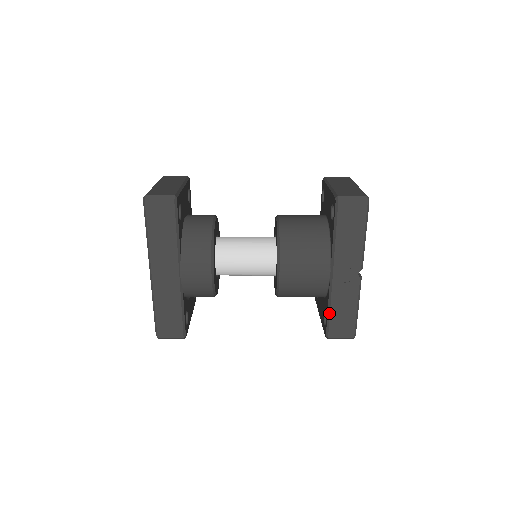
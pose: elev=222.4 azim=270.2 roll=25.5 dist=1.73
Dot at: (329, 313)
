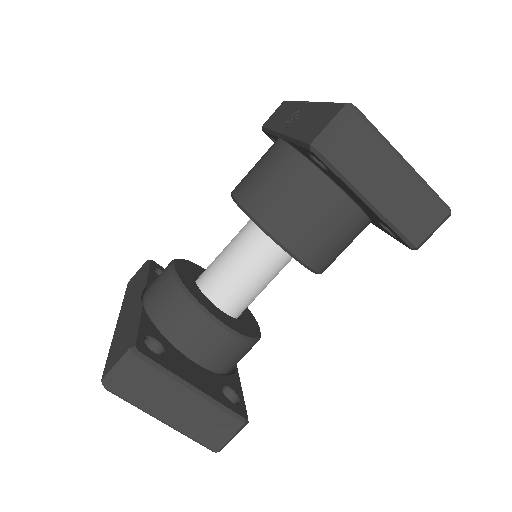
Dot at: (296, 141)
